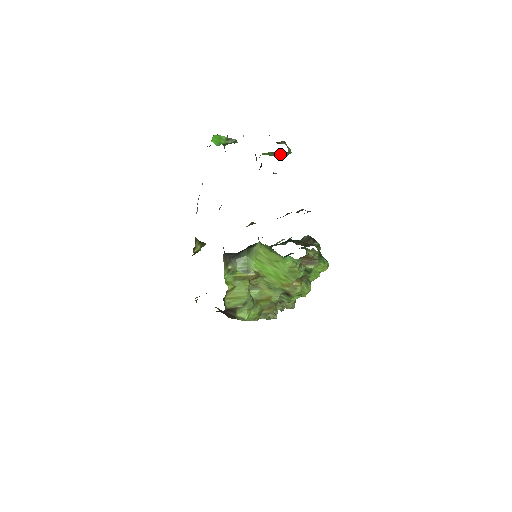
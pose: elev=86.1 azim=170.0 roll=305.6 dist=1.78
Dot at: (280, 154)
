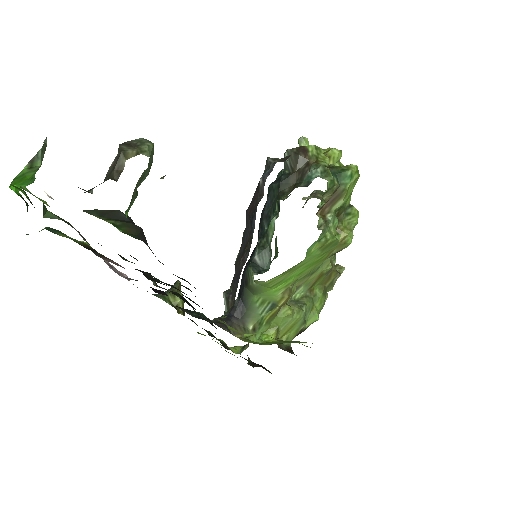
Dot at: (142, 178)
